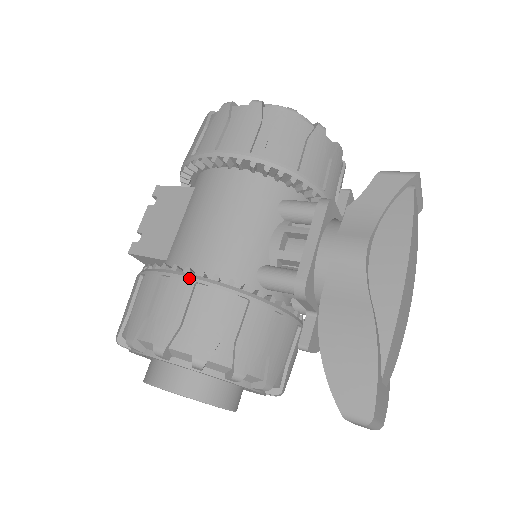
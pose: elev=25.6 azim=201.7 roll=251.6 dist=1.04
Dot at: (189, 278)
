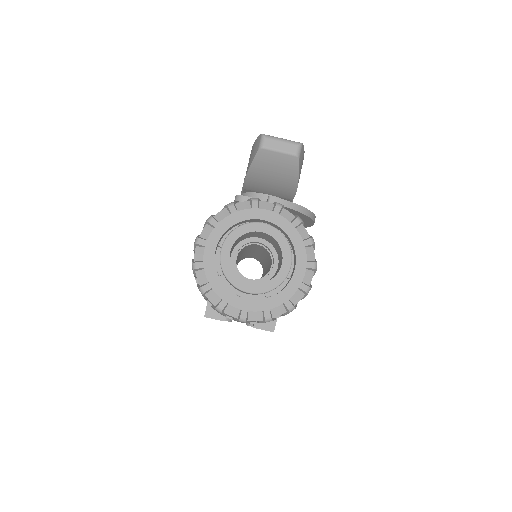
Dot at: occluded
